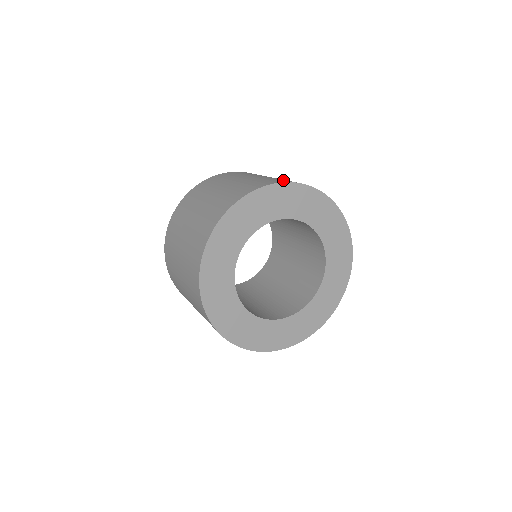
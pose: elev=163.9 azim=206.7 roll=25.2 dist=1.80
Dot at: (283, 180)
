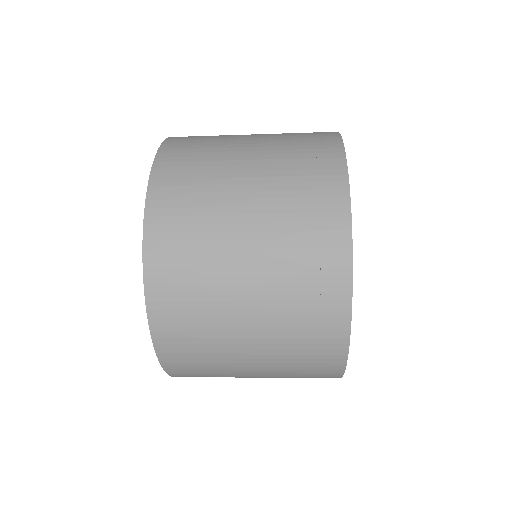
Dot at: occluded
